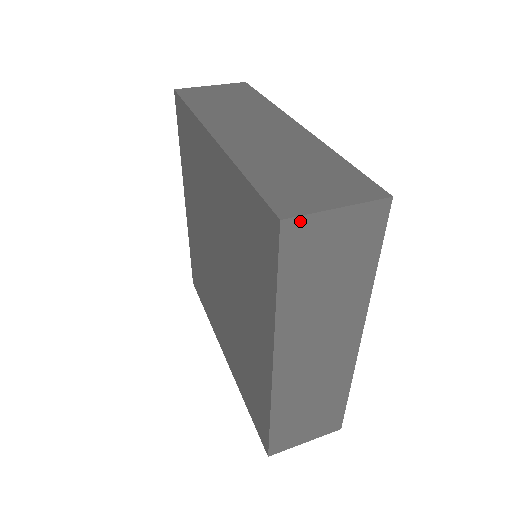
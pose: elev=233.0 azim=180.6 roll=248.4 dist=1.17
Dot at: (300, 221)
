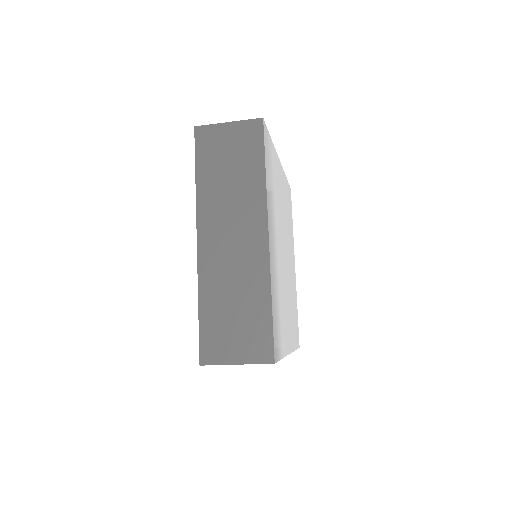
Dot at: (206, 128)
